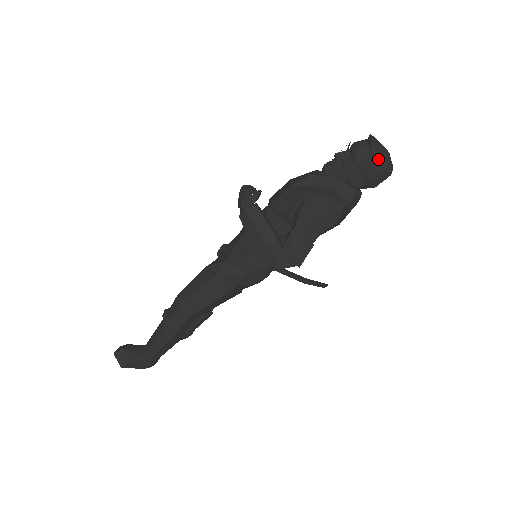
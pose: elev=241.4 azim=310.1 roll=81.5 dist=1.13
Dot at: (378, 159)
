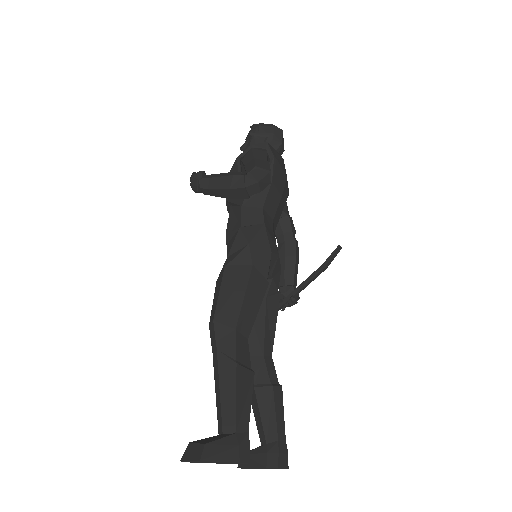
Dot at: (264, 125)
